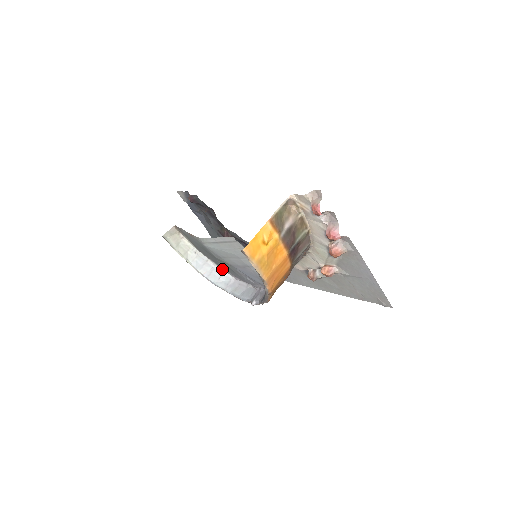
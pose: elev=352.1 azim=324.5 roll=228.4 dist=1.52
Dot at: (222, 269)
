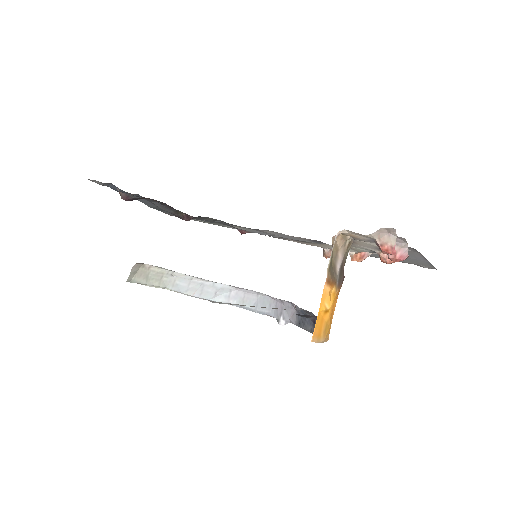
Dot at: (215, 282)
